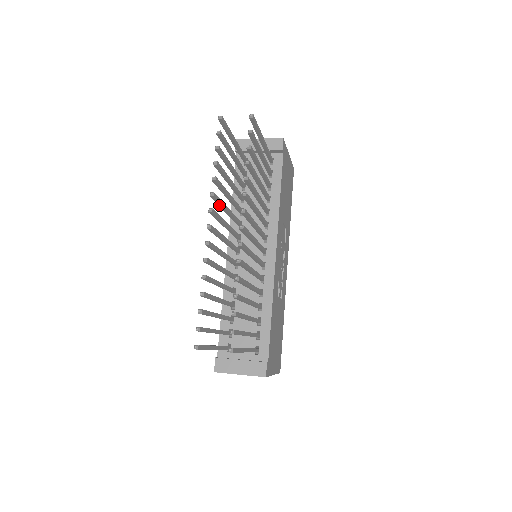
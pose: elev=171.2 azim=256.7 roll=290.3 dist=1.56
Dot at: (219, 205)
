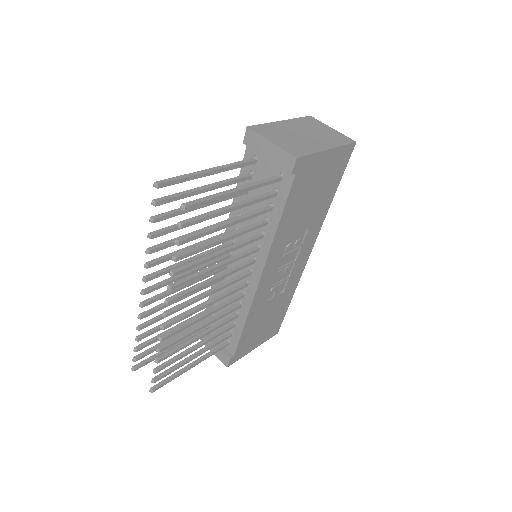
Dot at: (171, 256)
